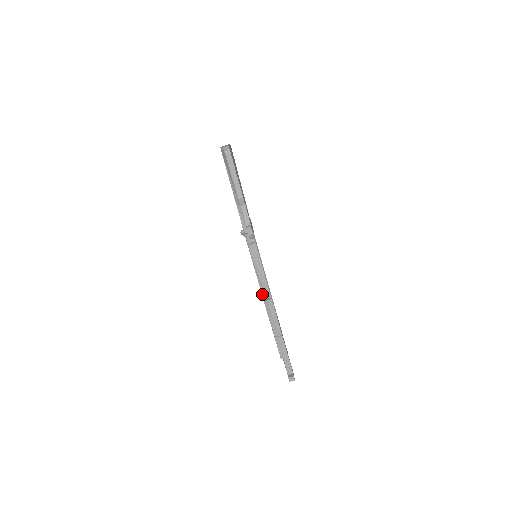
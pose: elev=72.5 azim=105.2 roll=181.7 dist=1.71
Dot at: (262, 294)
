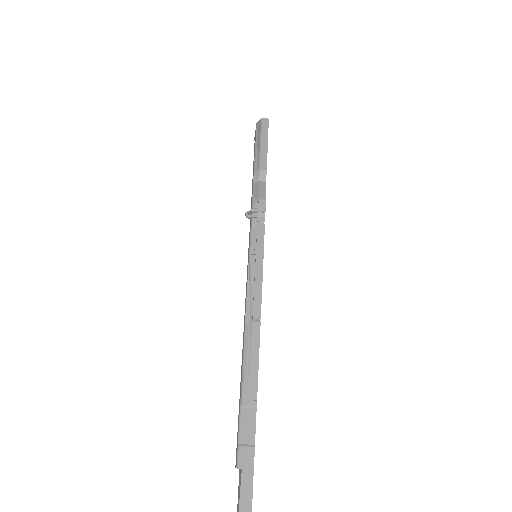
Dot at: (246, 313)
